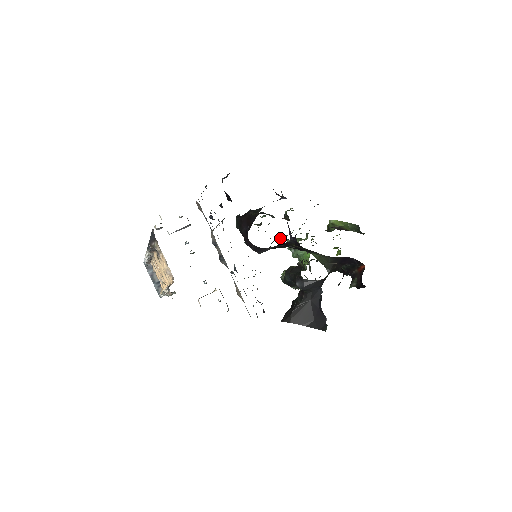
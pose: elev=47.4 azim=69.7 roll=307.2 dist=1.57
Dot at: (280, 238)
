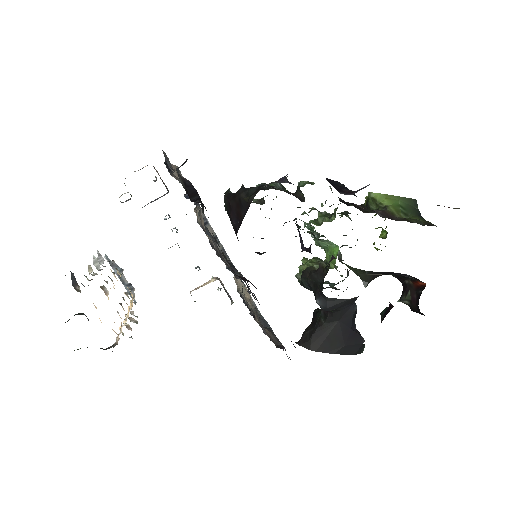
Dot at: (293, 220)
